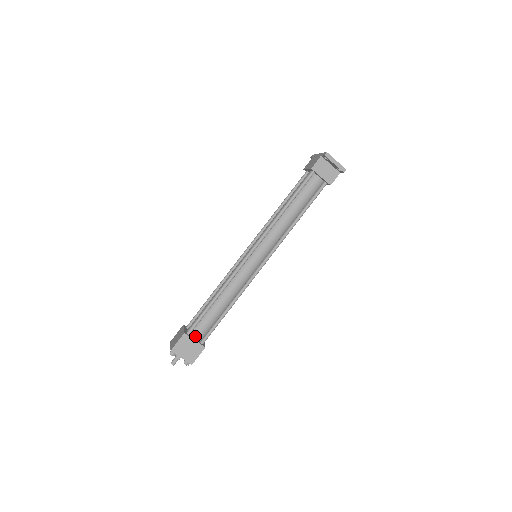
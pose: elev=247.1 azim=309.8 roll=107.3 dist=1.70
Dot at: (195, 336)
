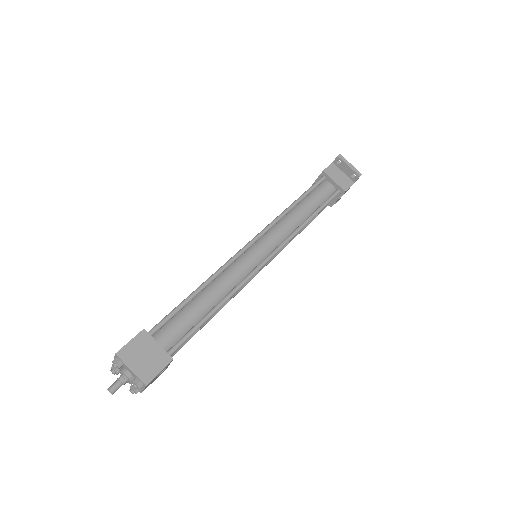
Dot at: (159, 341)
